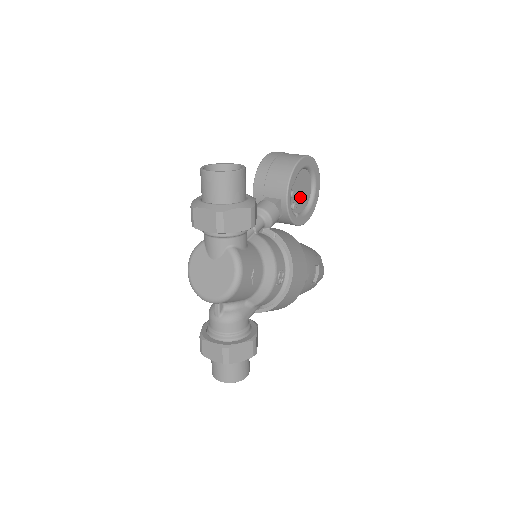
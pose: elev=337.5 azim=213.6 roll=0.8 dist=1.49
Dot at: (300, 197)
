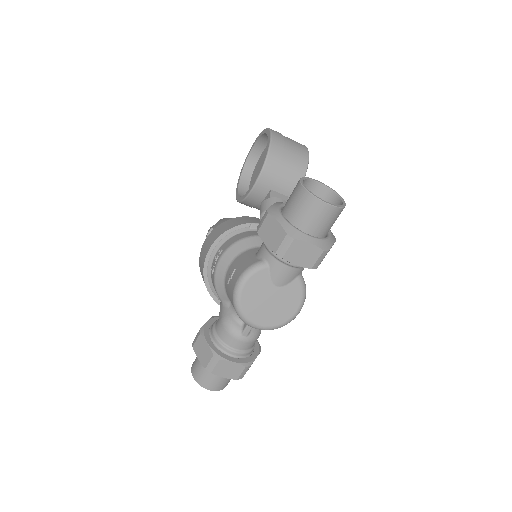
Dot at: occluded
